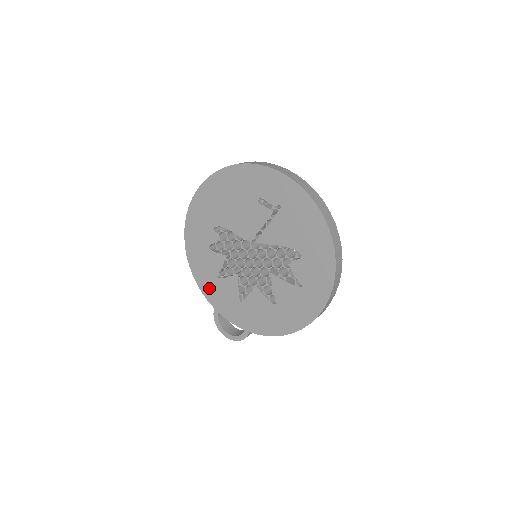
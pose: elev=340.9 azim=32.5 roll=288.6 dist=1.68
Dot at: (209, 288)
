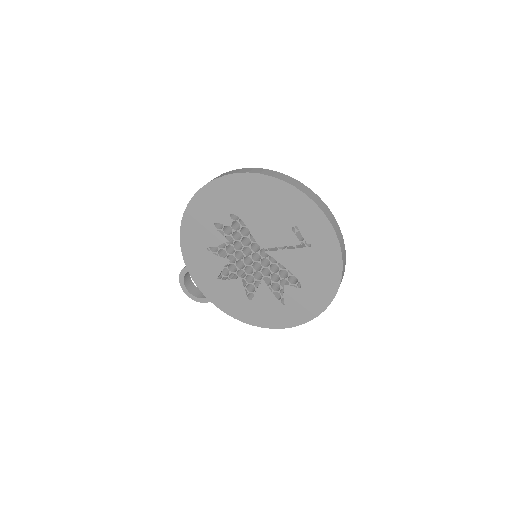
Dot at: (191, 250)
